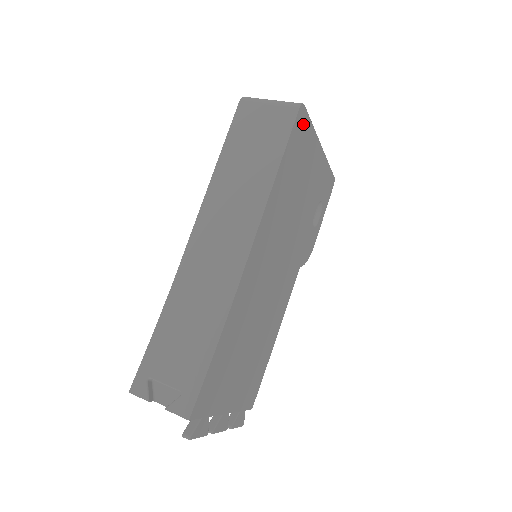
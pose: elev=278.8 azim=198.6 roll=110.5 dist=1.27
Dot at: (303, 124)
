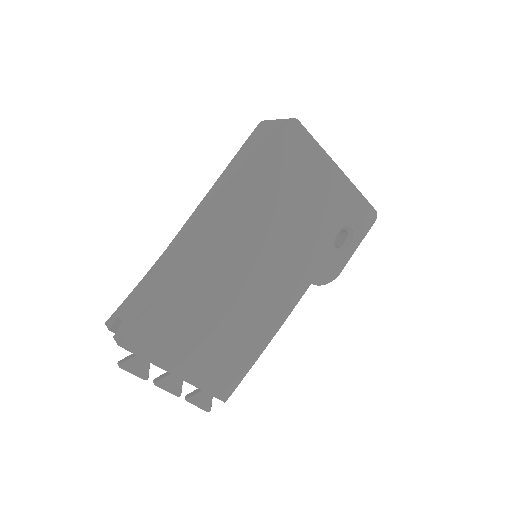
Dot at: (298, 137)
